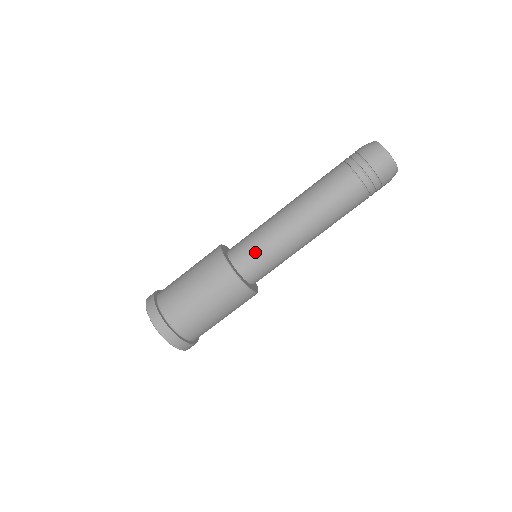
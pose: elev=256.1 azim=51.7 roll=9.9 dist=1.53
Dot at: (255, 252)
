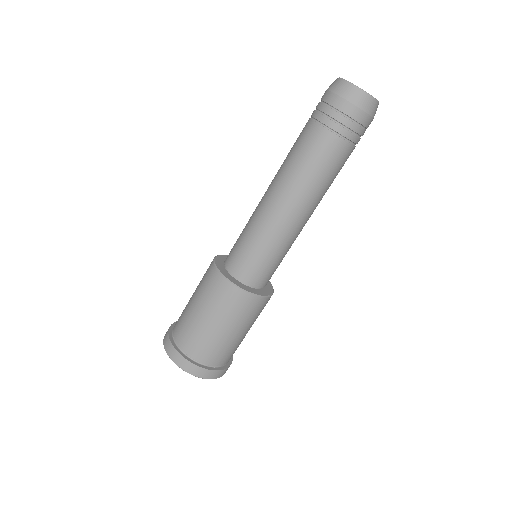
Dot at: (242, 249)
